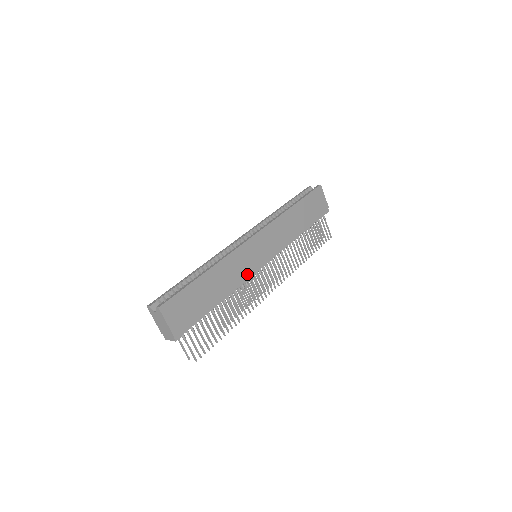
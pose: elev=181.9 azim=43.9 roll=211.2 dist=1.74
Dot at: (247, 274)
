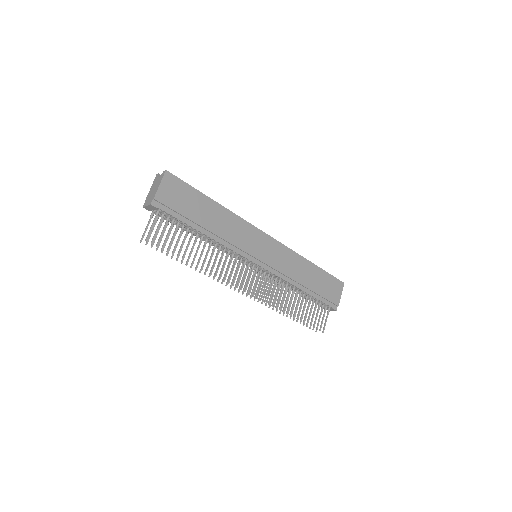
Dot at: (240, 248)
